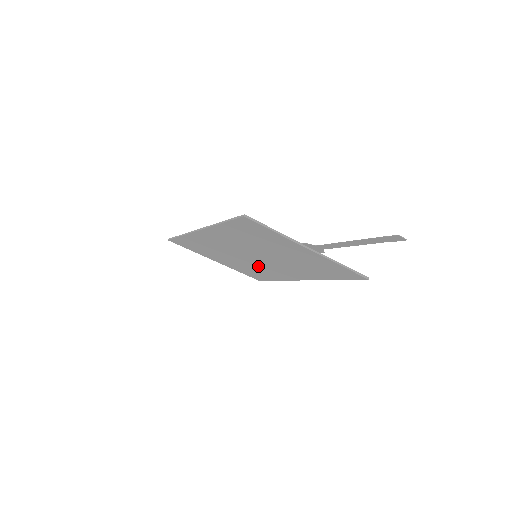
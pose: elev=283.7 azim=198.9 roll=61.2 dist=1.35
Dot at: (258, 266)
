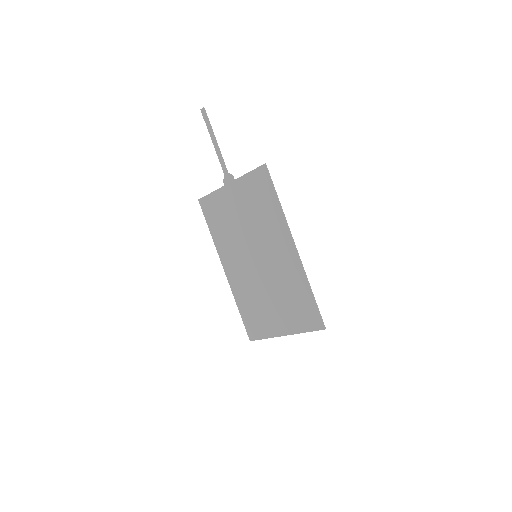
Dot at: (278, 278)
